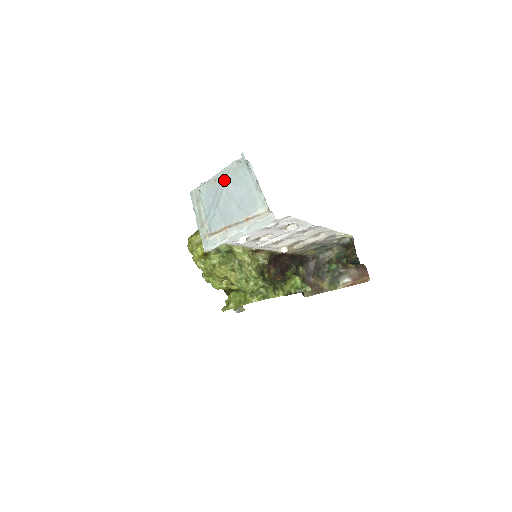
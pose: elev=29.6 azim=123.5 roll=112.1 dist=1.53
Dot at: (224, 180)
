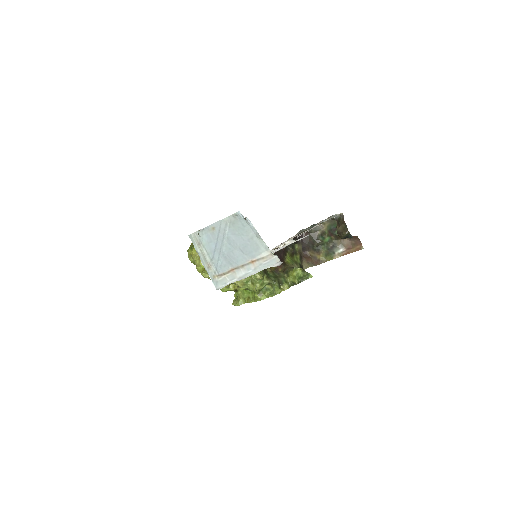
Dot at: (223, 230)
